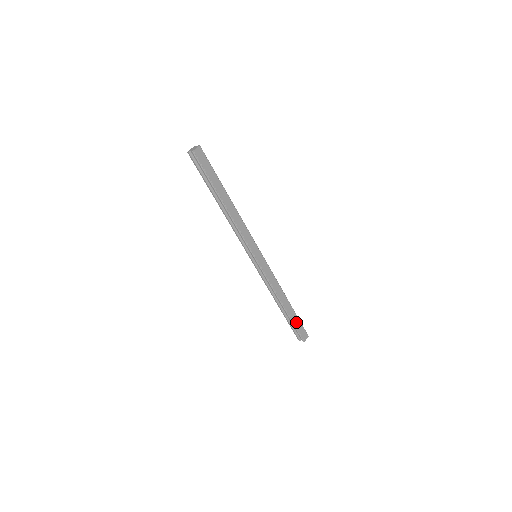
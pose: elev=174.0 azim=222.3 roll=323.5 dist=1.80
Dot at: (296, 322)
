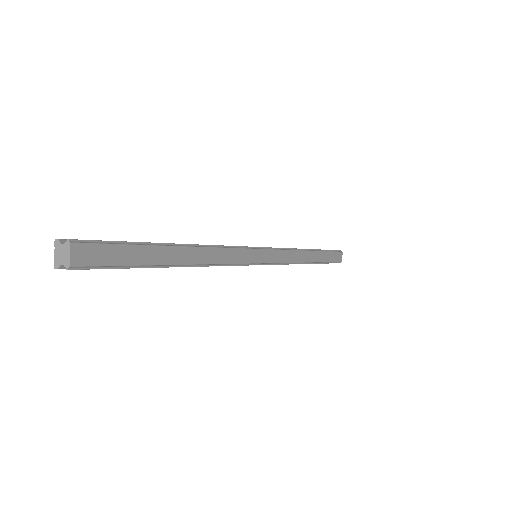
Dot at: (328, 258)
